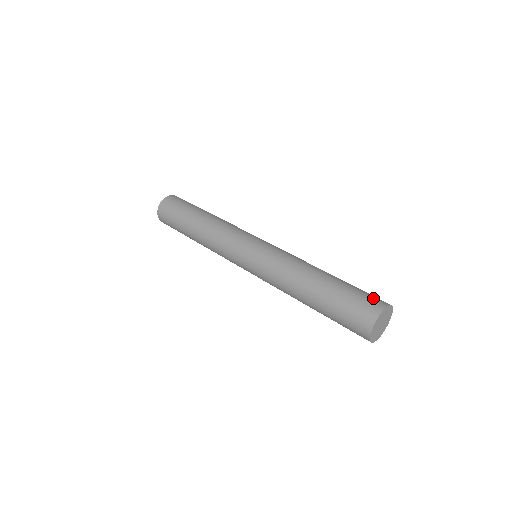
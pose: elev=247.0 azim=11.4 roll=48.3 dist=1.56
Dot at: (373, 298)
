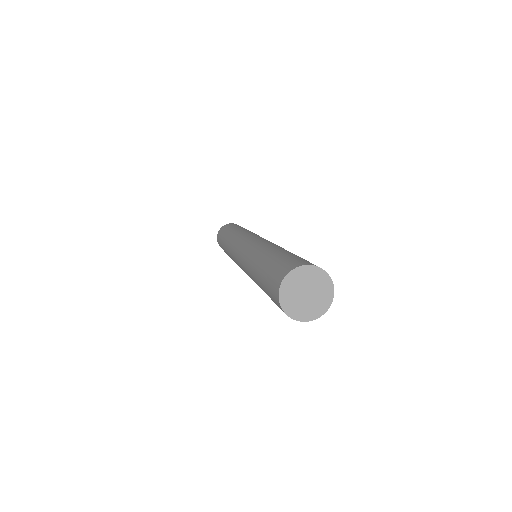
Dot at: occluded
